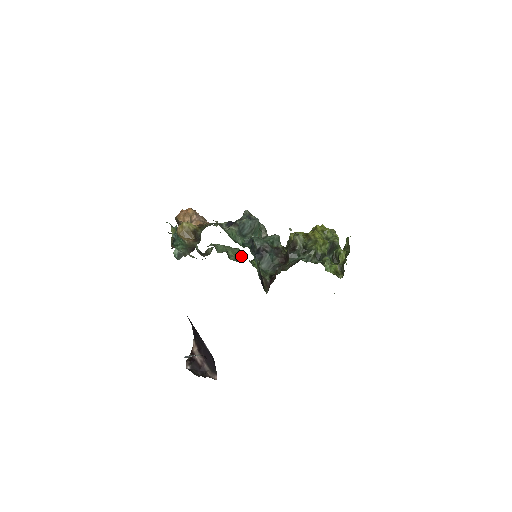
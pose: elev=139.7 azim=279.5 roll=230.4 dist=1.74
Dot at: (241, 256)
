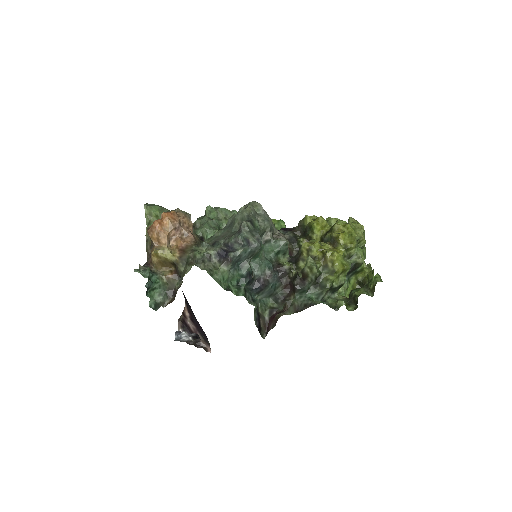
Dot at: occluded
